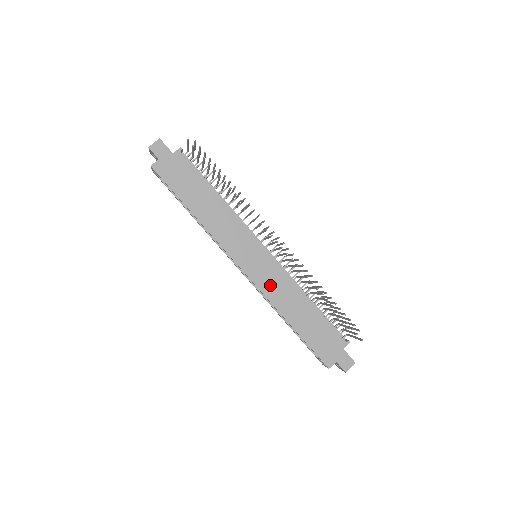
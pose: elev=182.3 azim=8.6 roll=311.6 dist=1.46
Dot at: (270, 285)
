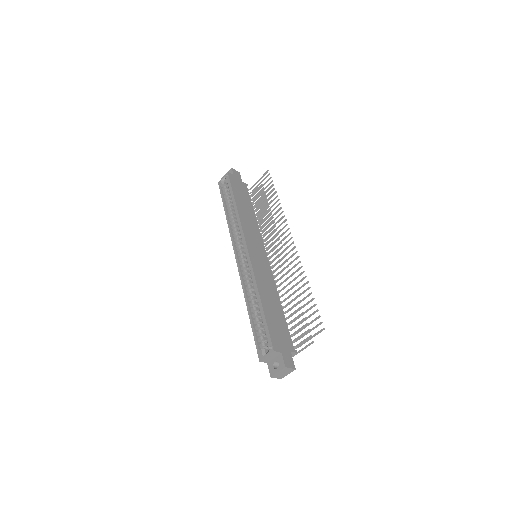
Dot at: (260, 270)
